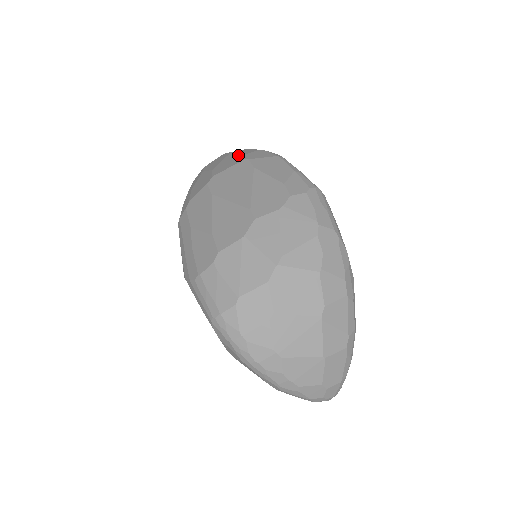
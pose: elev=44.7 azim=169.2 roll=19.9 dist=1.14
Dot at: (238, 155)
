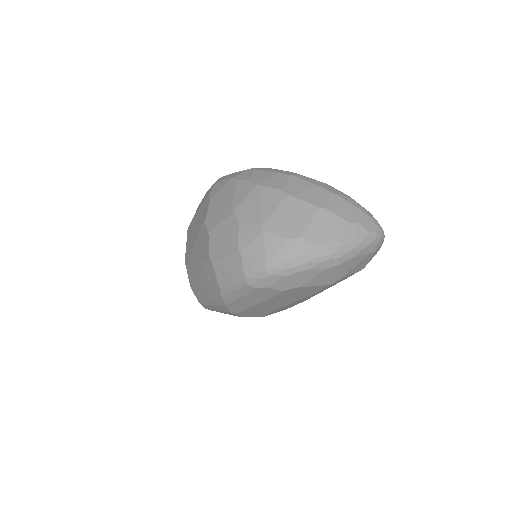
Dot at: occluded
